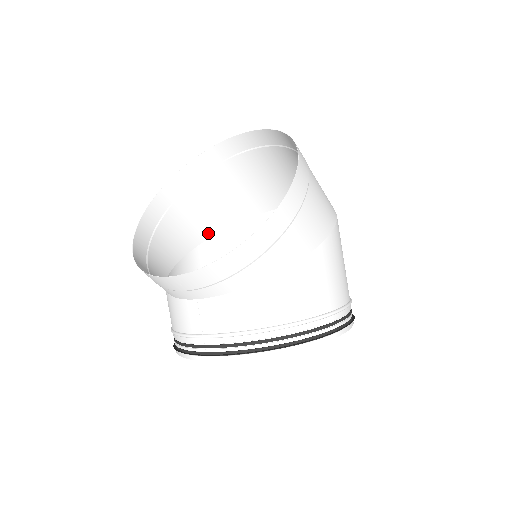
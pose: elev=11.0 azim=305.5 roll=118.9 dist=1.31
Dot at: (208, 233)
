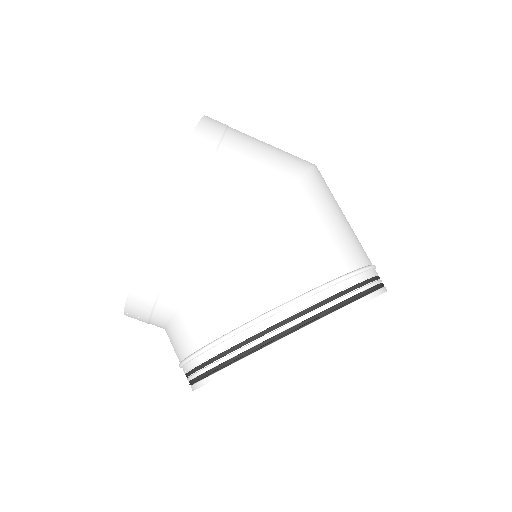
Dot at: occluded
